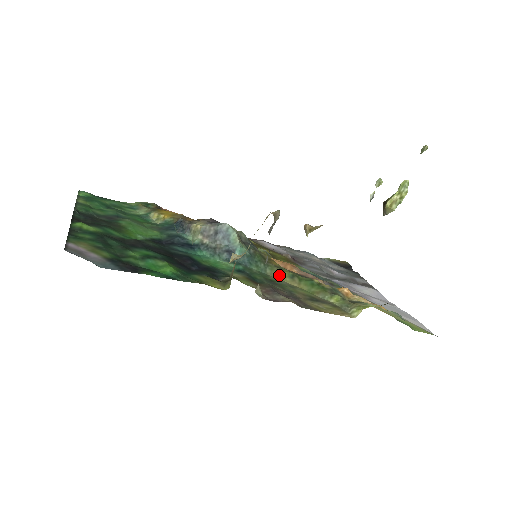
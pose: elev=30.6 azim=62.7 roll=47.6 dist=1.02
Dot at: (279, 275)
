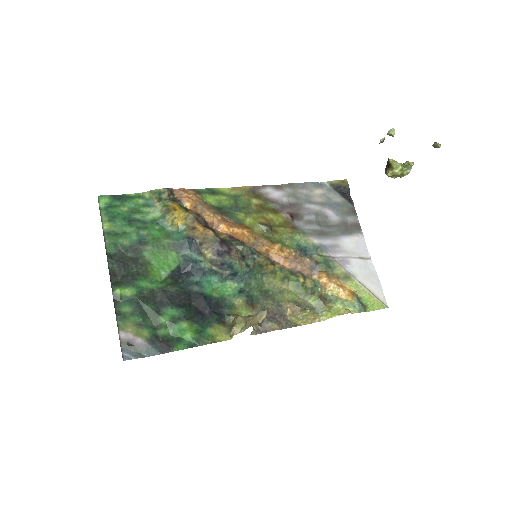
Dot at: (272, 281)
